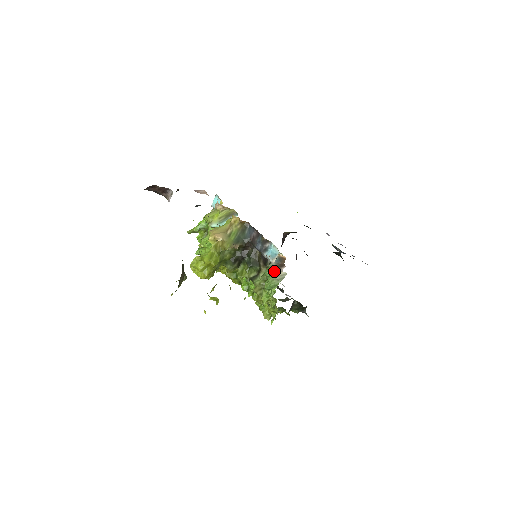
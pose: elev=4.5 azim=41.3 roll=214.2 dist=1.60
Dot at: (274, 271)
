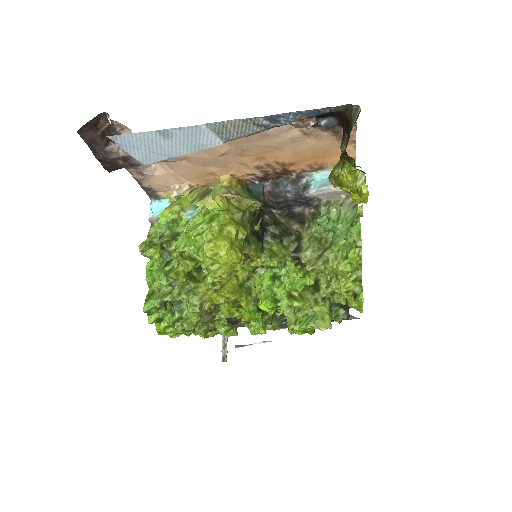
Dot at: (339, 201)
